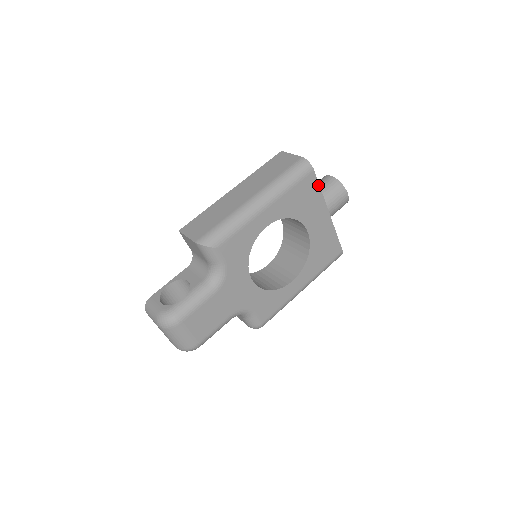
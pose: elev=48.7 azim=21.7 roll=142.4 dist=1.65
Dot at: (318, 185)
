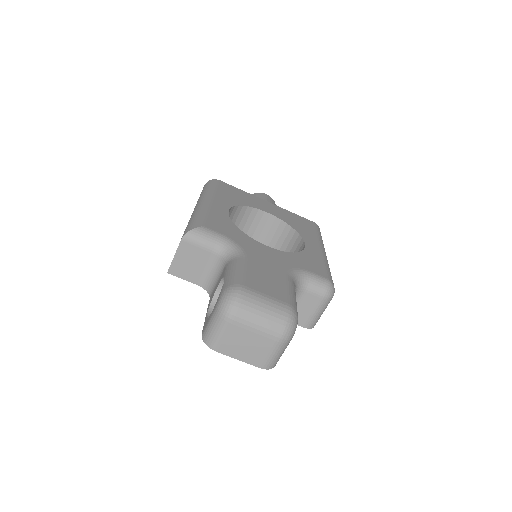
Dot at: (235, 188)
